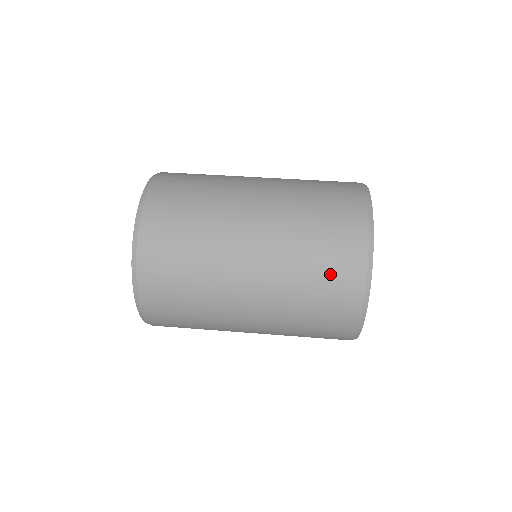
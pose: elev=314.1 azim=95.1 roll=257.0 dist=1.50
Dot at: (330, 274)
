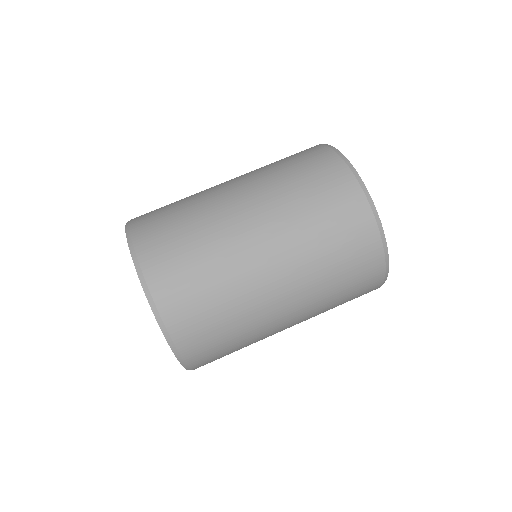
Dot at: (351, 258)
